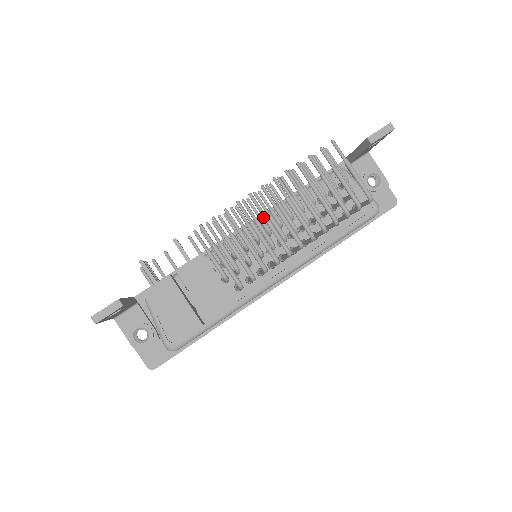
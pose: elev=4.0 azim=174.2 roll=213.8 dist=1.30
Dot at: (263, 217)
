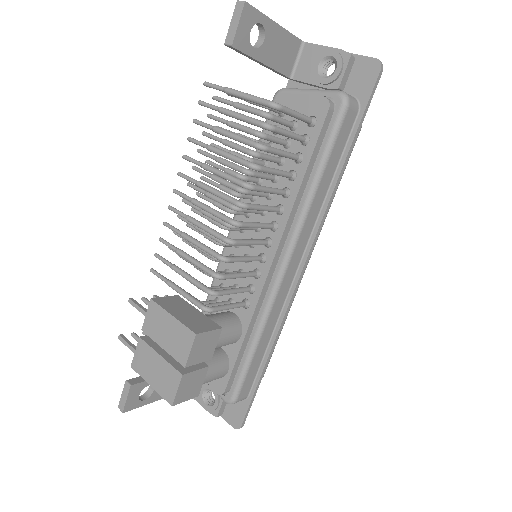
Dot at: (188, 221)
